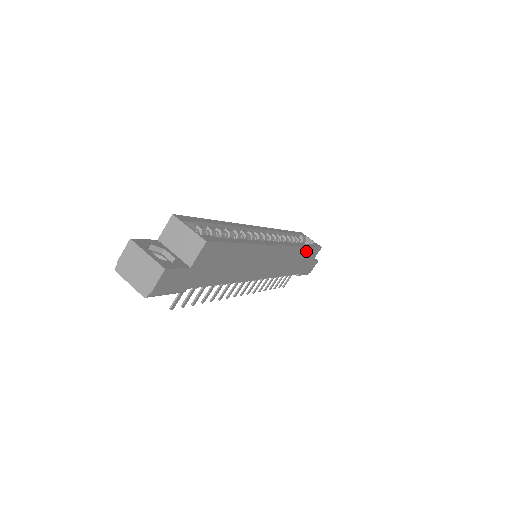
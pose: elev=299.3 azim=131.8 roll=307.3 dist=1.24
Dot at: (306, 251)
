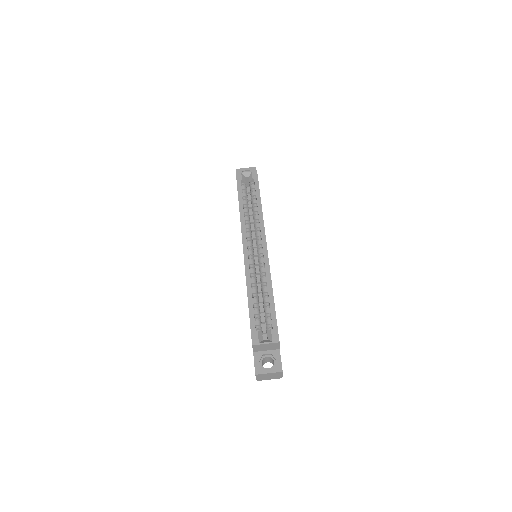
Dot at: occluded
